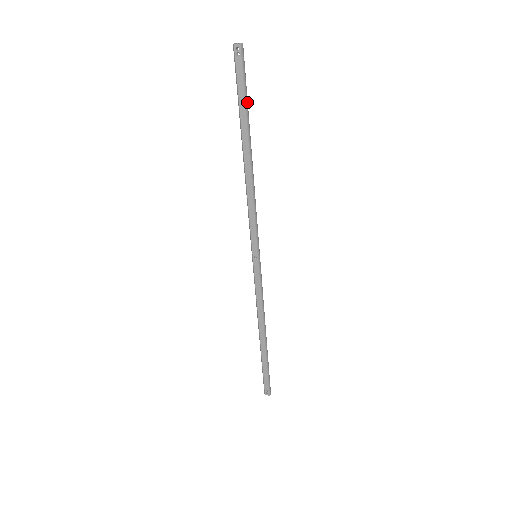
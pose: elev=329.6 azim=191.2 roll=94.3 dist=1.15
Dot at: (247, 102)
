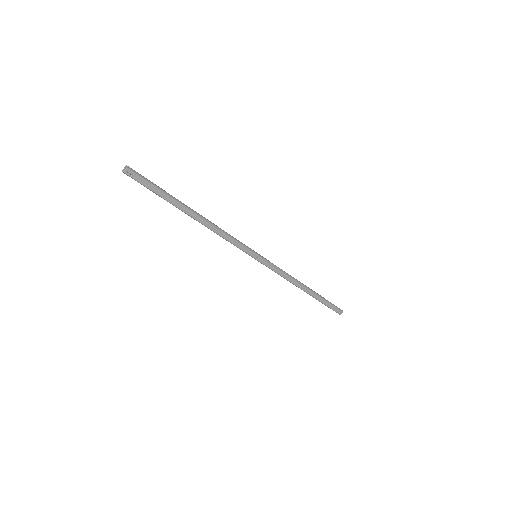
Dot at: (163, 190)
